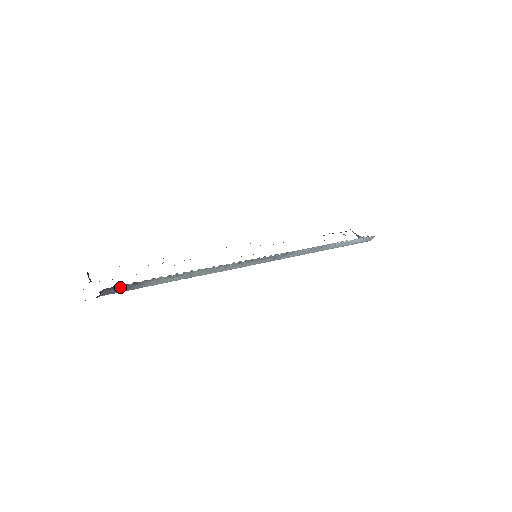
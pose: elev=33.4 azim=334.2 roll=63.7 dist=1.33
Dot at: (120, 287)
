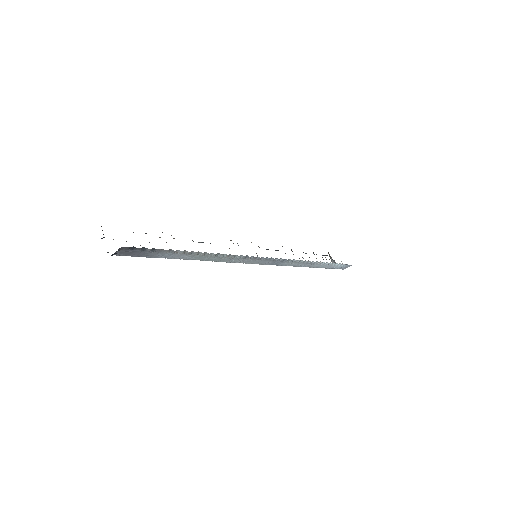
Dot at: (138, 250)
